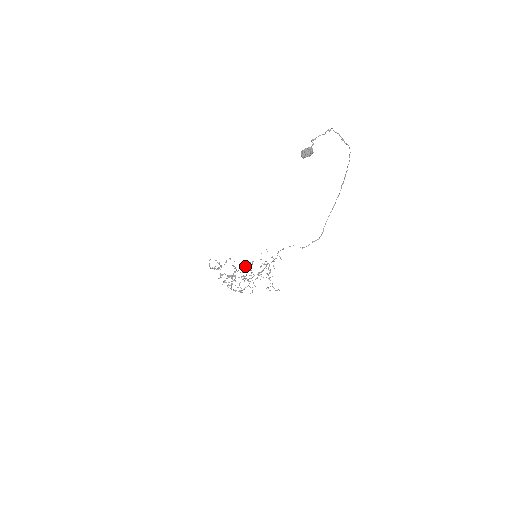
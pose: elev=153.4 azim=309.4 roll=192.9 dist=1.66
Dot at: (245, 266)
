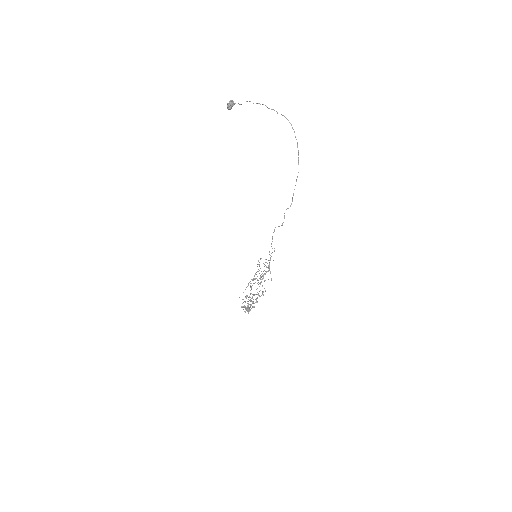
Dot at: (258, 282)
